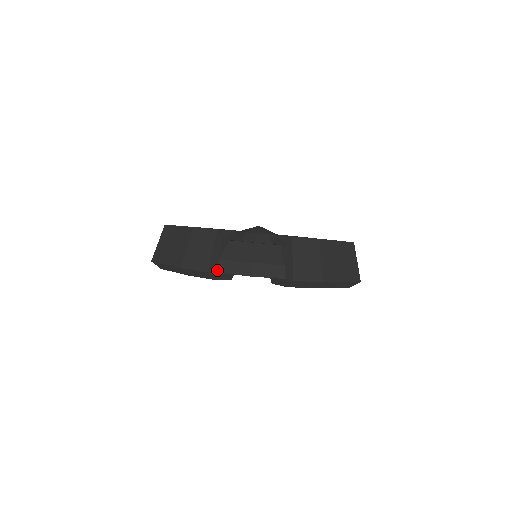
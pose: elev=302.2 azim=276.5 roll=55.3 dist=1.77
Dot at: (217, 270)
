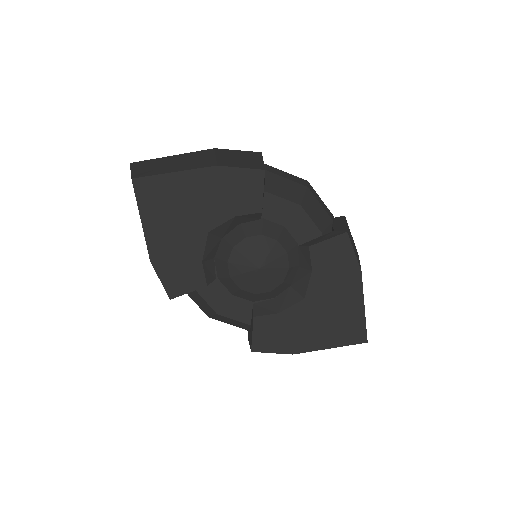
Dot at: occluded
